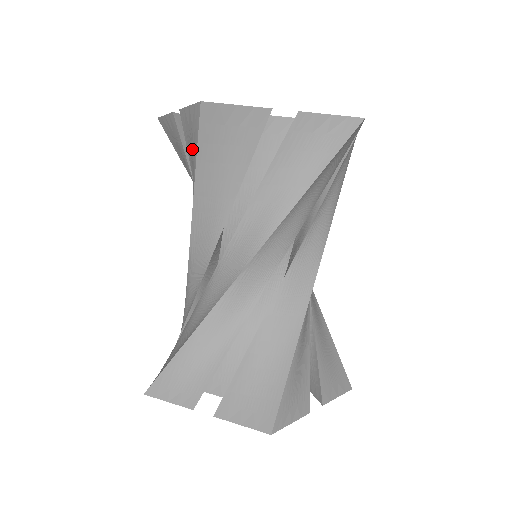
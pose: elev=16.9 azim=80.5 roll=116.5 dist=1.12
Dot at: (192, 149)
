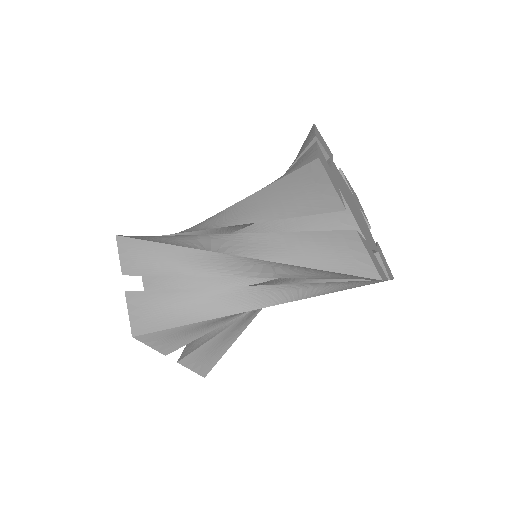
Dot at: (332, 255)
